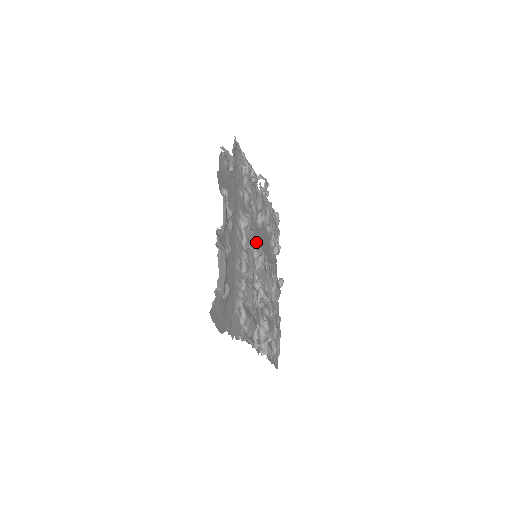
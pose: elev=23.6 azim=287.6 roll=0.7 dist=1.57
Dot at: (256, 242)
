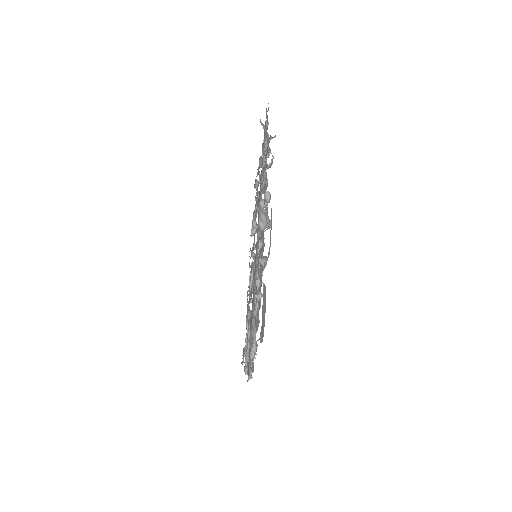
Dot at: occluded
